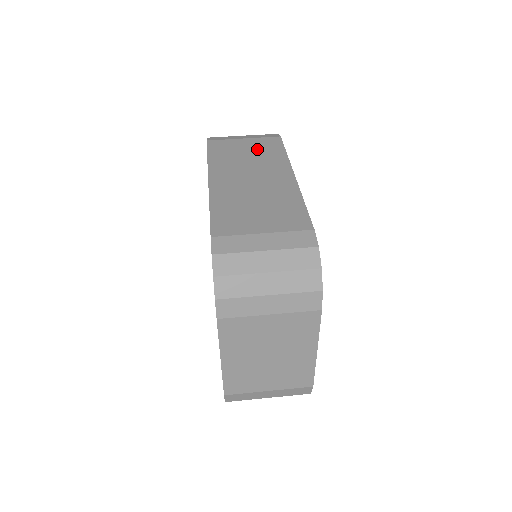
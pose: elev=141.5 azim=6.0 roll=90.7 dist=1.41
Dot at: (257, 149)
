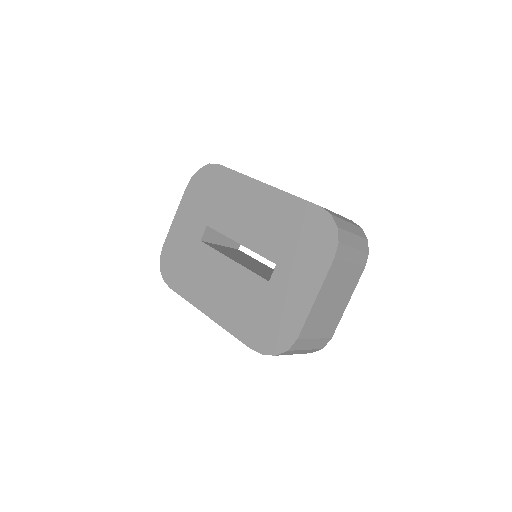
Dot at: occluded
